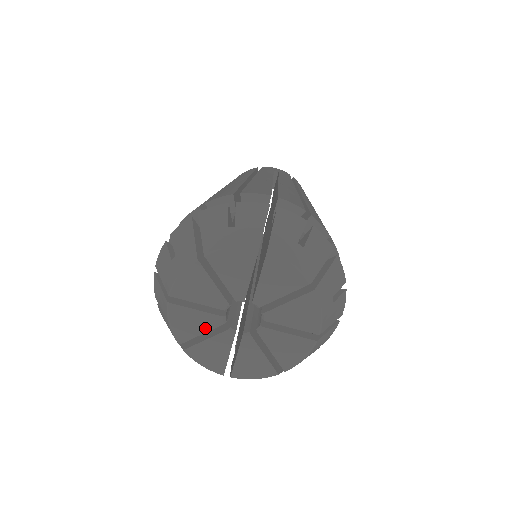
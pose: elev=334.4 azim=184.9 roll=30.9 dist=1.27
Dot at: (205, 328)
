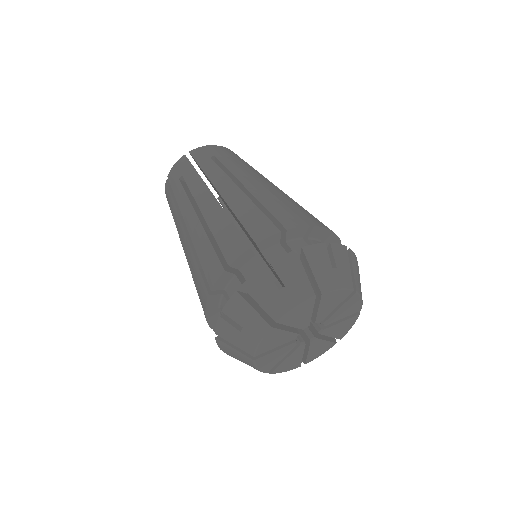
Dot at: (282, 343)
